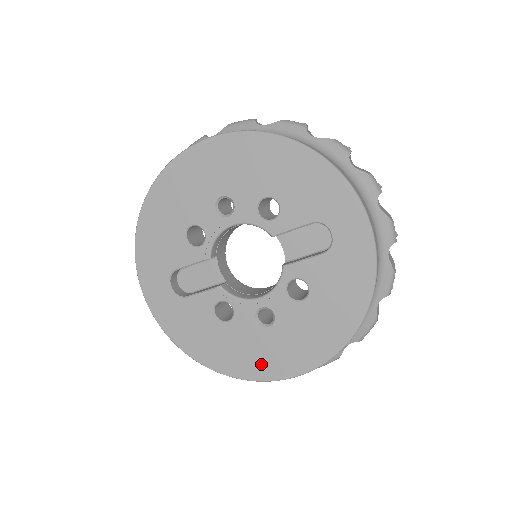
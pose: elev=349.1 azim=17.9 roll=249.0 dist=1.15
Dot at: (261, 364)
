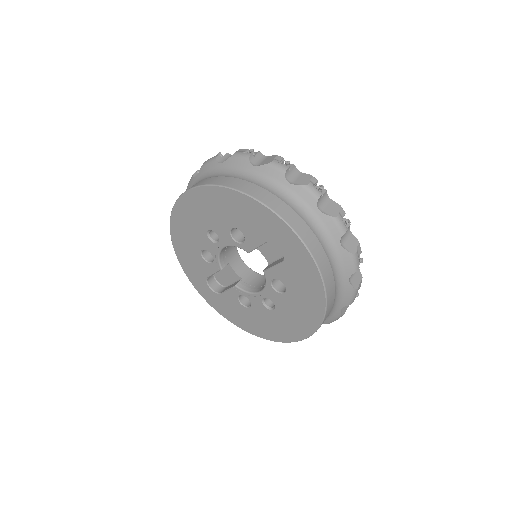
Dot at: (280, 332)
